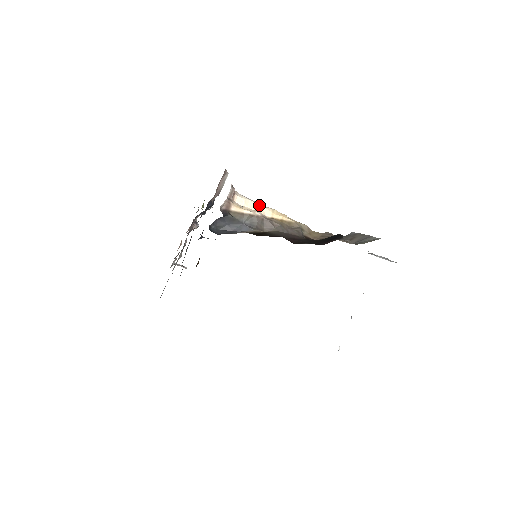
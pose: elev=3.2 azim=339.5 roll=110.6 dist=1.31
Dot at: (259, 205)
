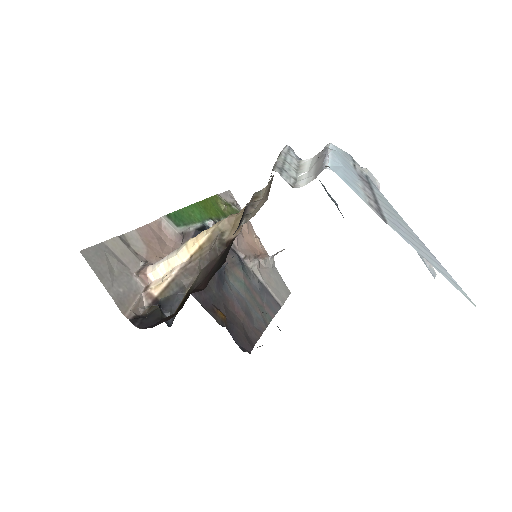
Dot at: (172, 257)
